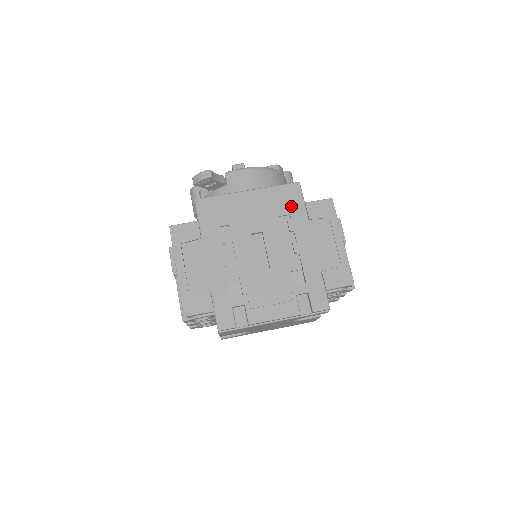
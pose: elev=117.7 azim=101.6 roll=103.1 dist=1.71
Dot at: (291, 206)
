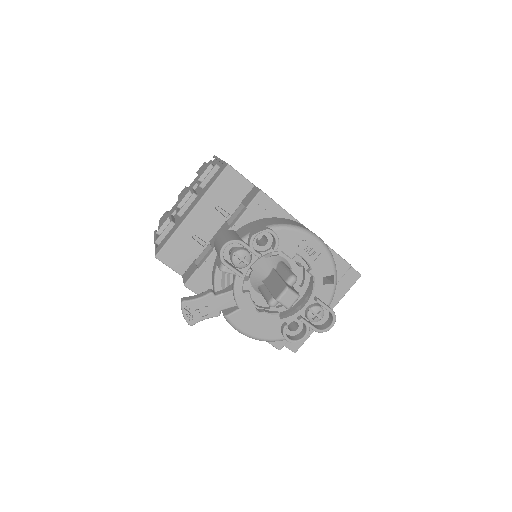
Dot at: occluded
